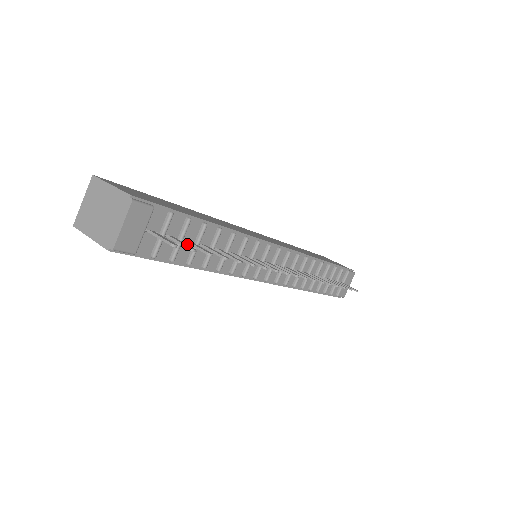
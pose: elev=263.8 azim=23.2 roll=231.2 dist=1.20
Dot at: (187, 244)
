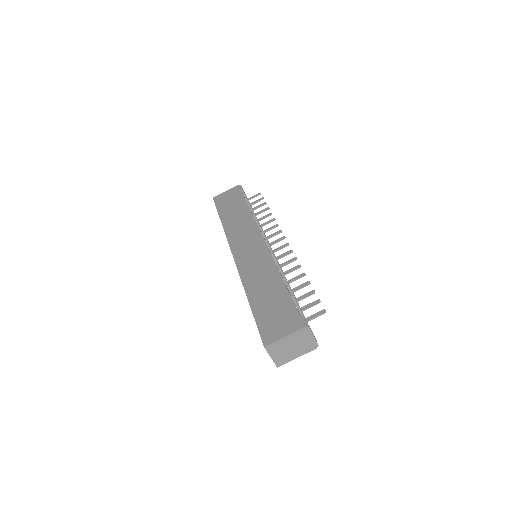
Dot at: occluded
